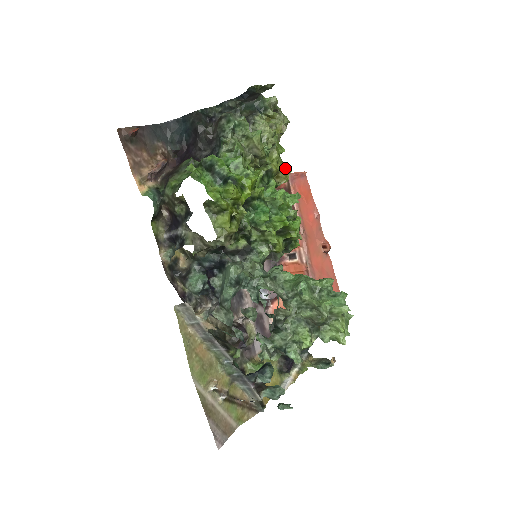
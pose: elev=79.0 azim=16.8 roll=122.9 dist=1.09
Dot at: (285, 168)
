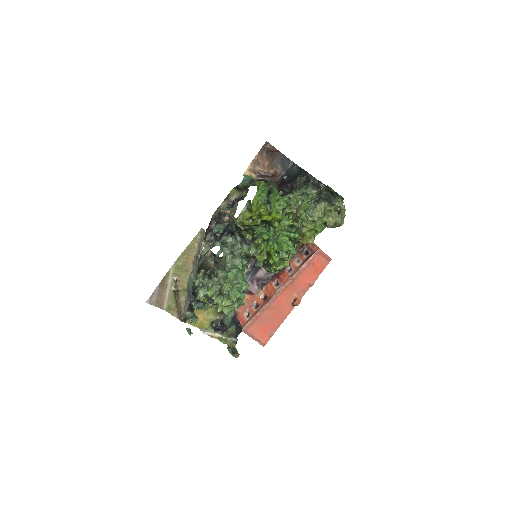
Dot at: (311, 238)
